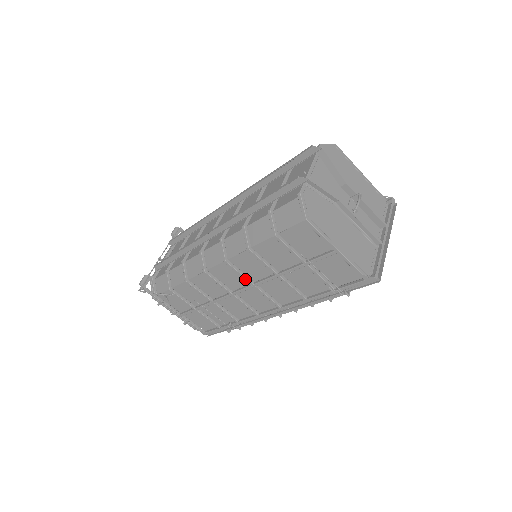
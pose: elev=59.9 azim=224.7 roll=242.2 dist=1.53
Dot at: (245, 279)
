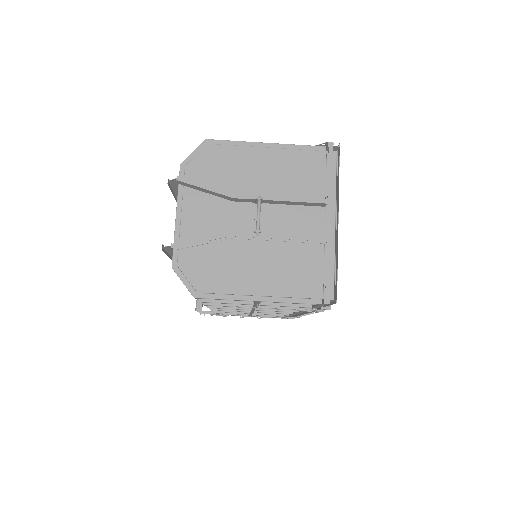
Dot at: (240, 309)
